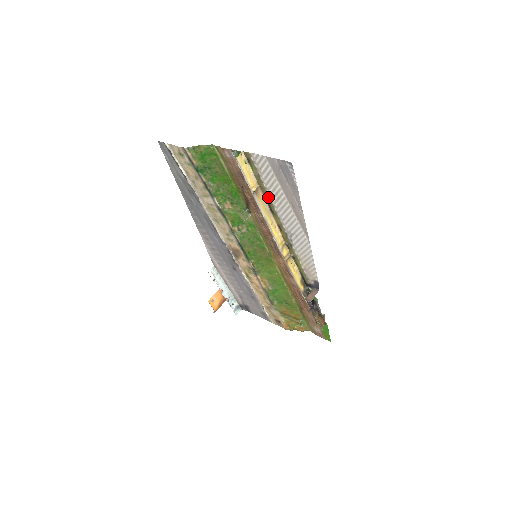
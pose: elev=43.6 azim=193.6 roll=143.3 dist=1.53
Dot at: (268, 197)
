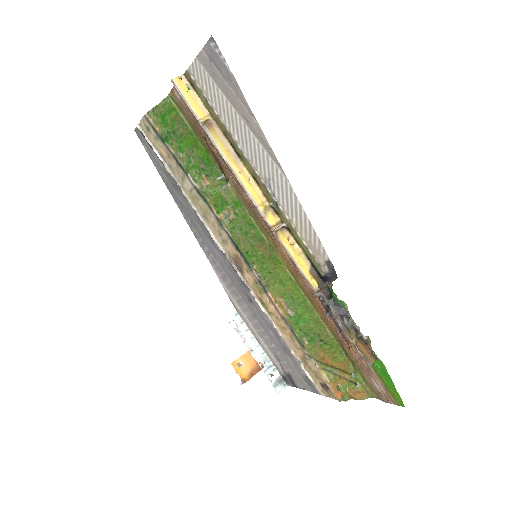
Dot at: (226, 131)
